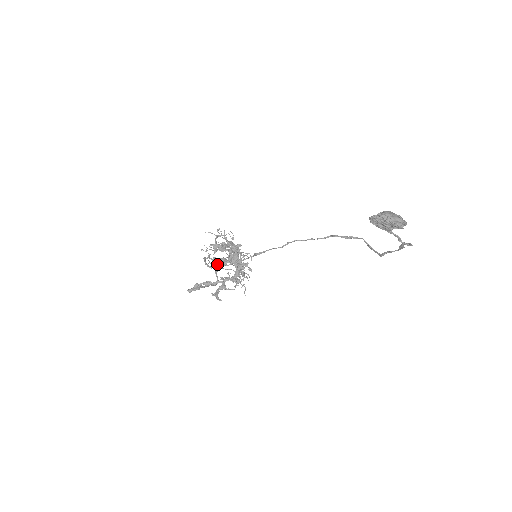
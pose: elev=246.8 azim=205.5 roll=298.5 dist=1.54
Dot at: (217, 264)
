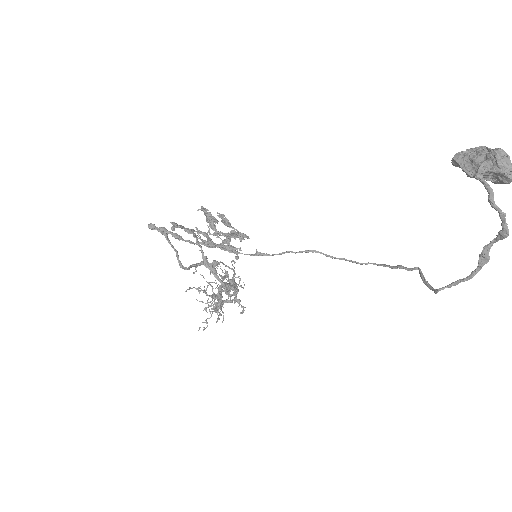
Dot at: (208, 214)
